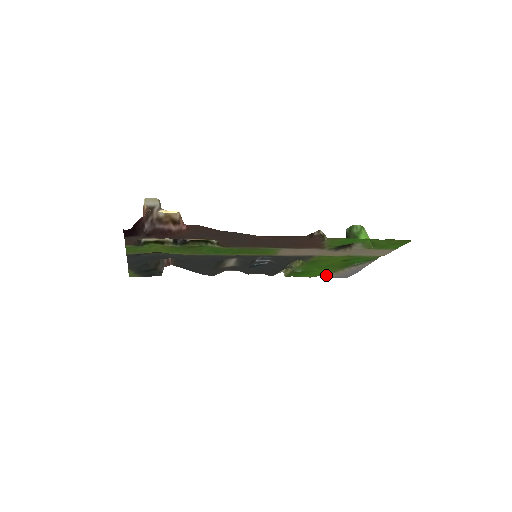
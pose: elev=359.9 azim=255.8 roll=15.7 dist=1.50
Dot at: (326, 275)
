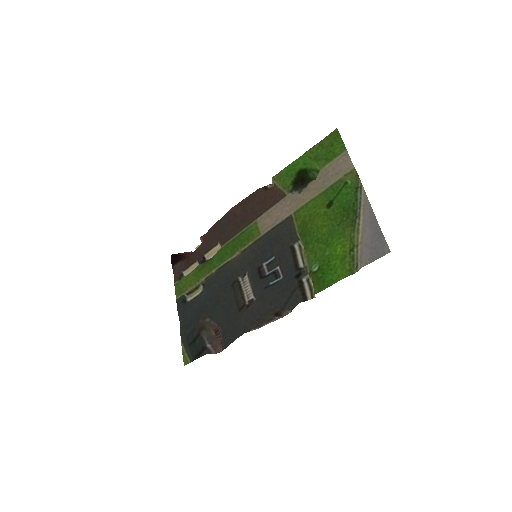
Dot at: (358, 262)
